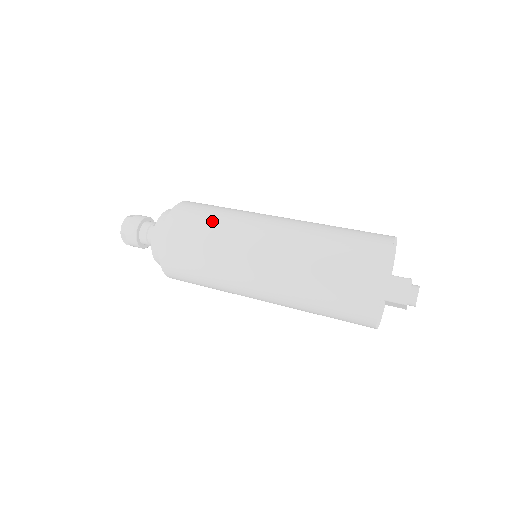
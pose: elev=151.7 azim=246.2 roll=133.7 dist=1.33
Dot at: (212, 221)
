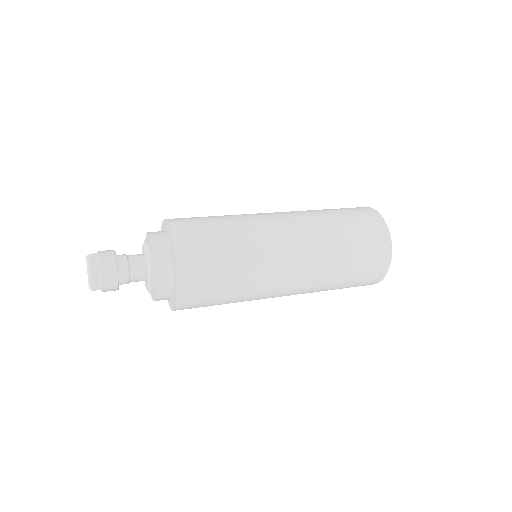
Dot at: (233, 266)
